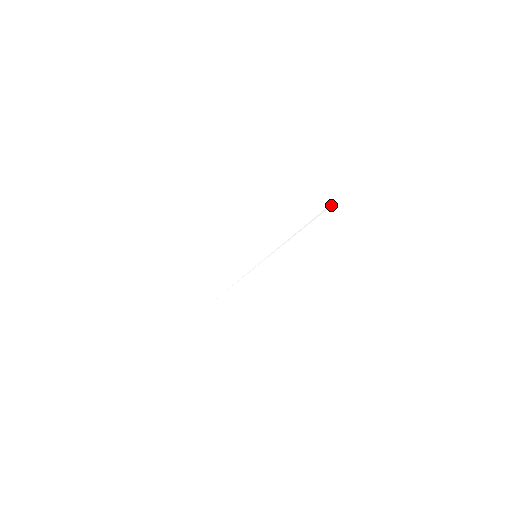
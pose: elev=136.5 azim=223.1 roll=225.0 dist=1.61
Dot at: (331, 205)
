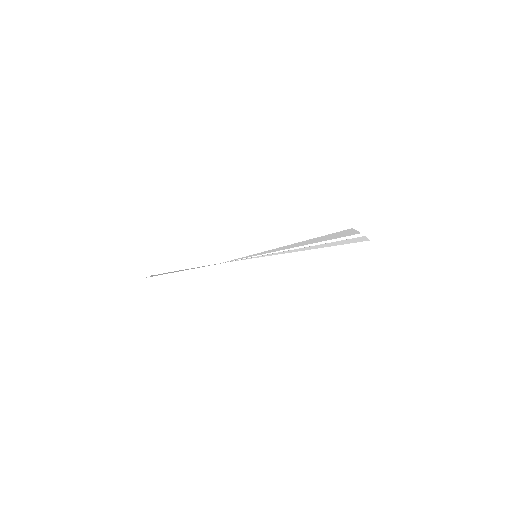
Dot at: (364, 235)
